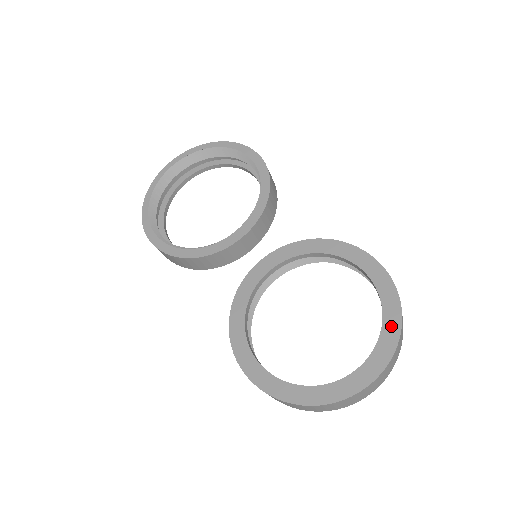
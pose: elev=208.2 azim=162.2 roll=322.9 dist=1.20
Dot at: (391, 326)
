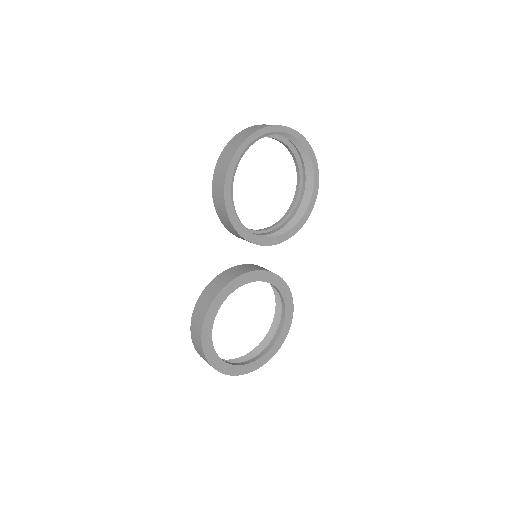
Dot at: (269, 356)
